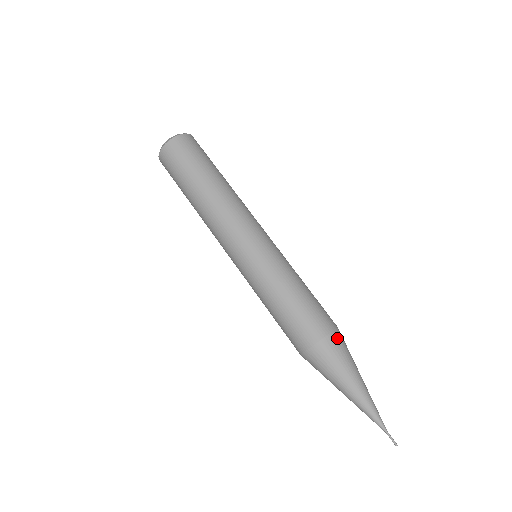
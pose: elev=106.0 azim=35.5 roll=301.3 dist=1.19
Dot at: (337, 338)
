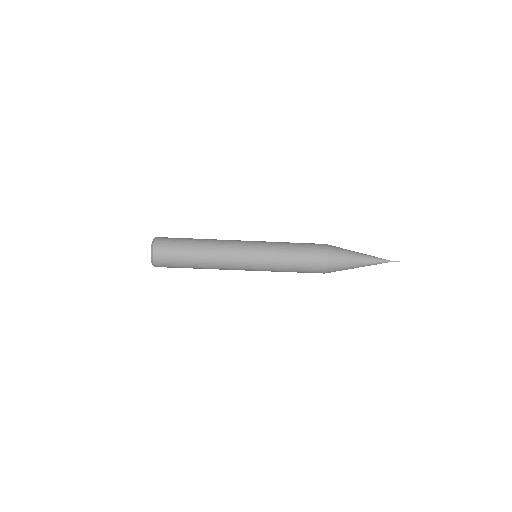
Dot at: (332, 249)
